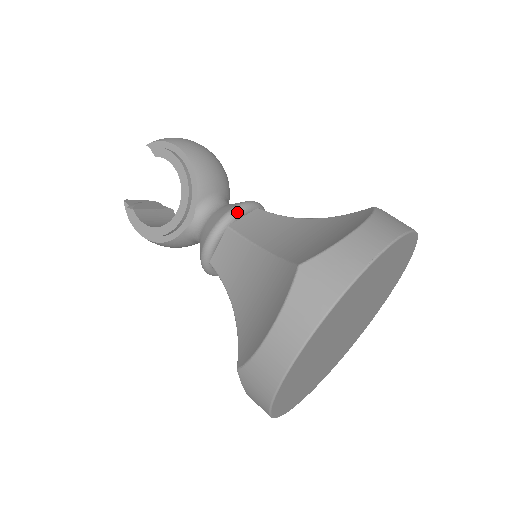
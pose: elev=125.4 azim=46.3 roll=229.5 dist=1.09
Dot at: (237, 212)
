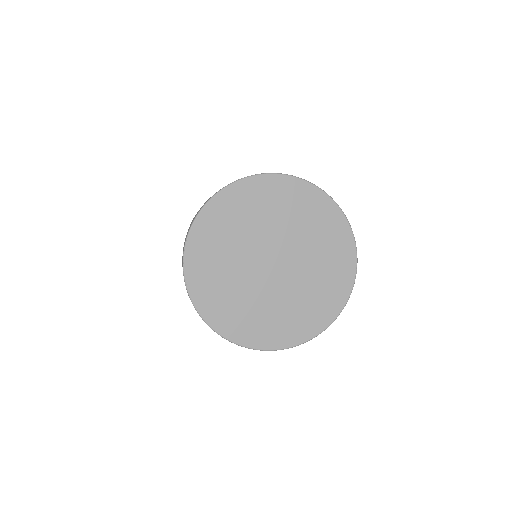
Dot at: occluded
